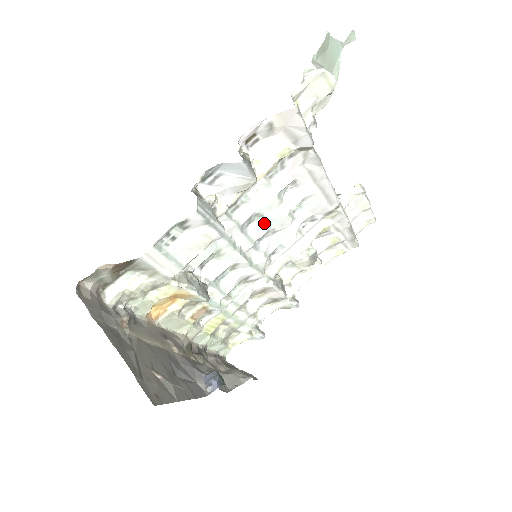
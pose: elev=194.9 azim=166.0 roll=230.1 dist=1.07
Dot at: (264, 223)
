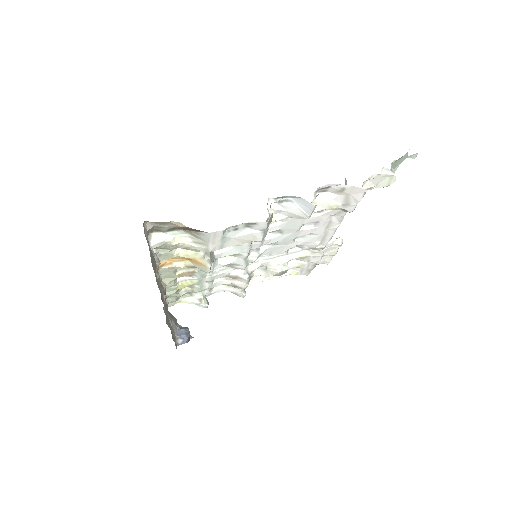
Dot at: (278, 237)
